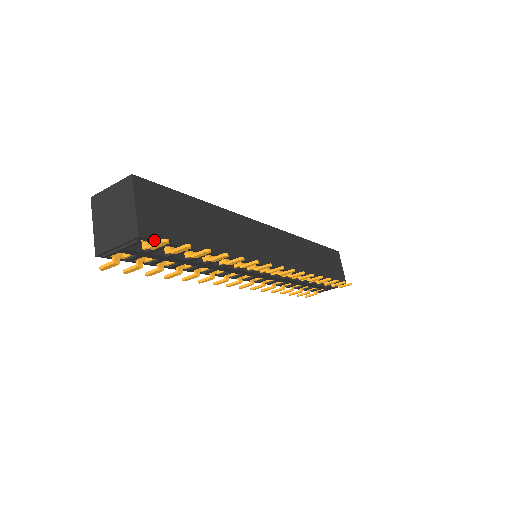
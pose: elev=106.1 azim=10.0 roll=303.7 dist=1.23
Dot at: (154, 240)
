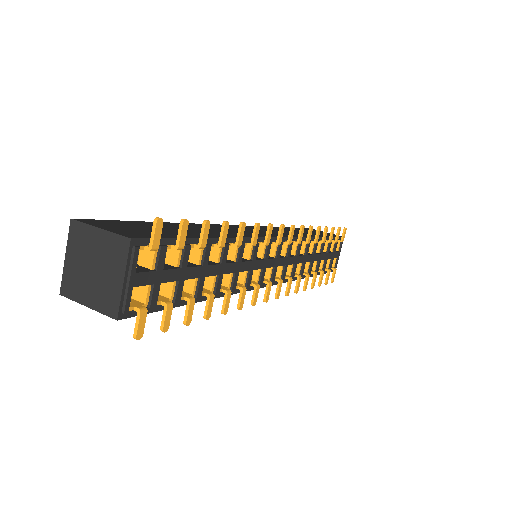
Dot at: (149, 239)
